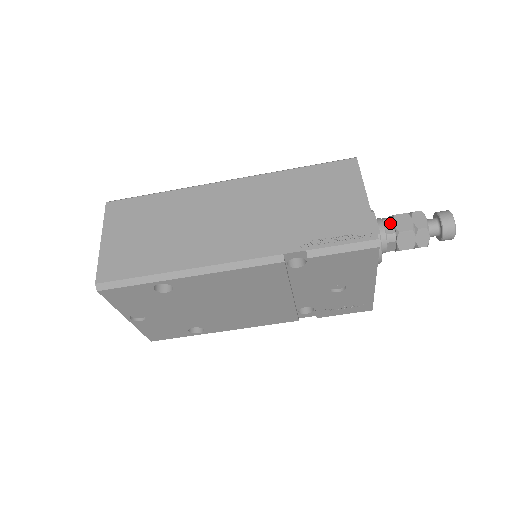
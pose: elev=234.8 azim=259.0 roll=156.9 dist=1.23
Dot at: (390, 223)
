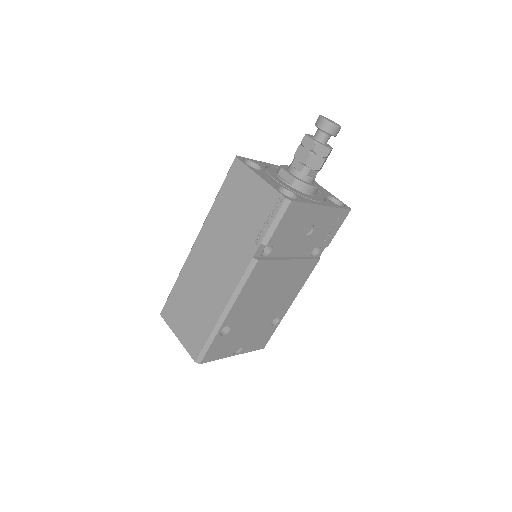
Dot at: (297, 163)
